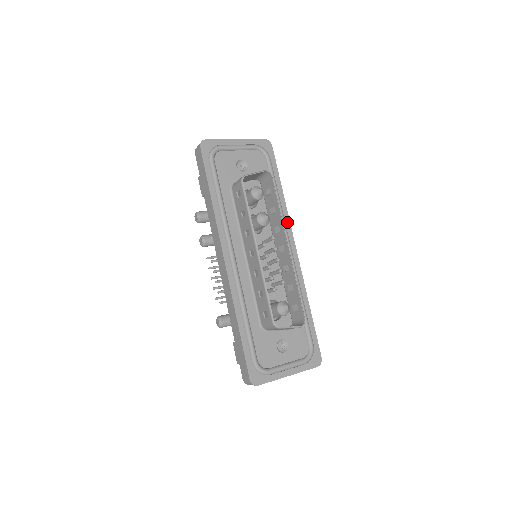
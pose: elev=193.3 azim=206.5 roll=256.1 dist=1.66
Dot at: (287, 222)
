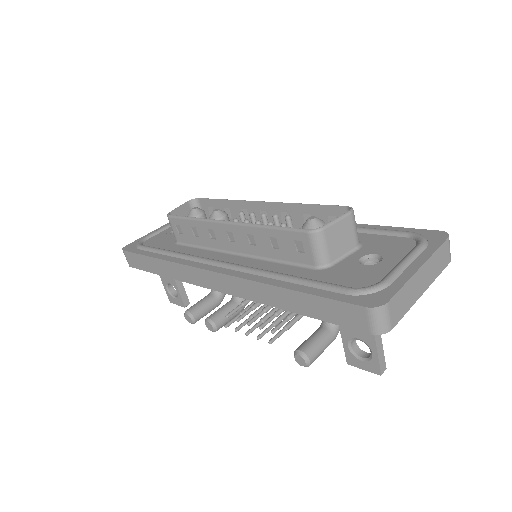
Dot at: occluded
